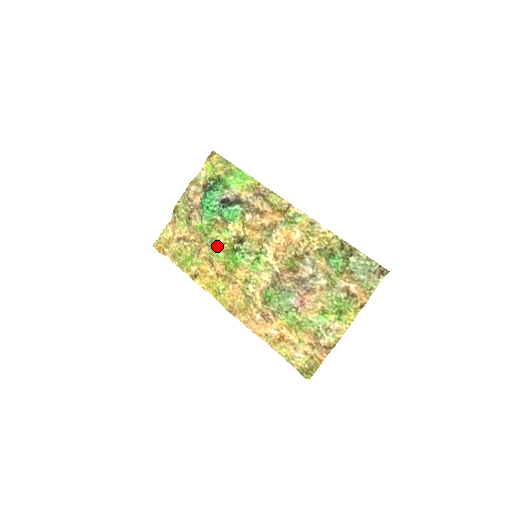
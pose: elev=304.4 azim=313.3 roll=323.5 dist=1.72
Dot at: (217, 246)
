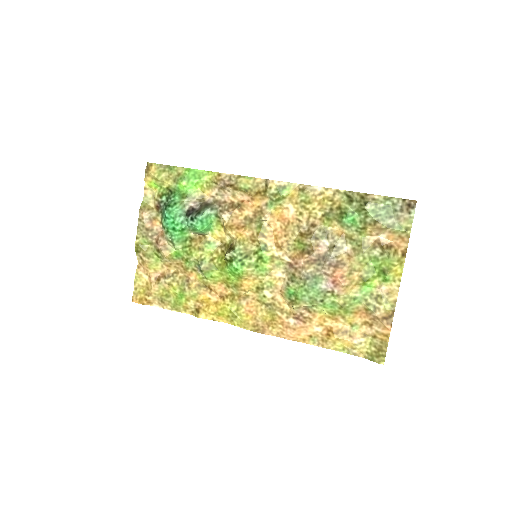
Dot at: (206, 266)
